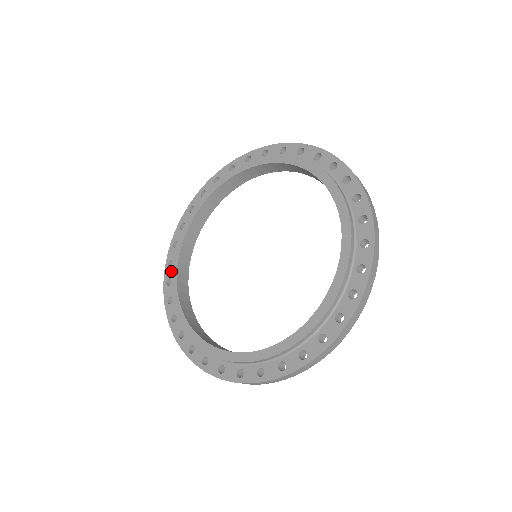
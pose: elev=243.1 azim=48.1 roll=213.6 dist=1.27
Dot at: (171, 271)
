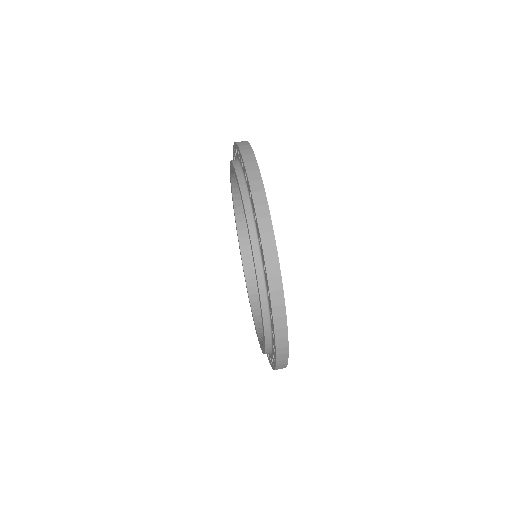
Dot at: occluded
